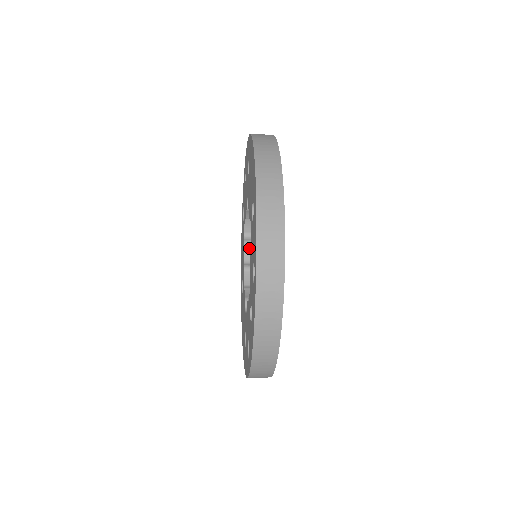
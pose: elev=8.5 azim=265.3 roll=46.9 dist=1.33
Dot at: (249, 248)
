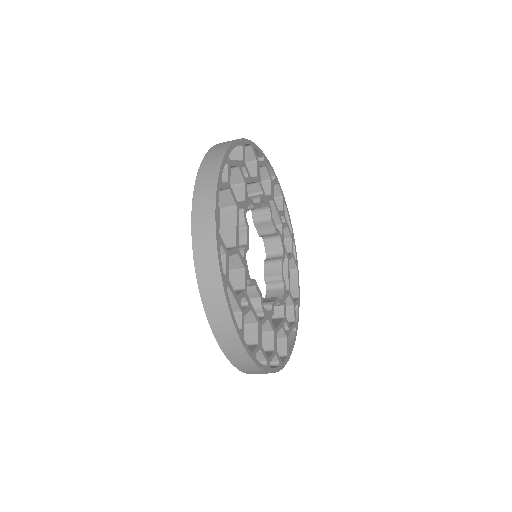
Dot at: (259, 225)
